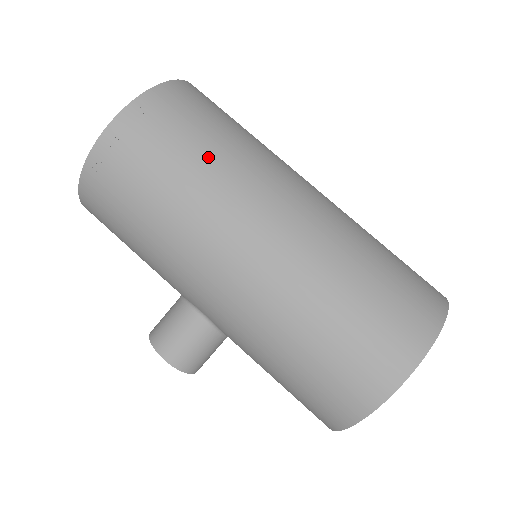
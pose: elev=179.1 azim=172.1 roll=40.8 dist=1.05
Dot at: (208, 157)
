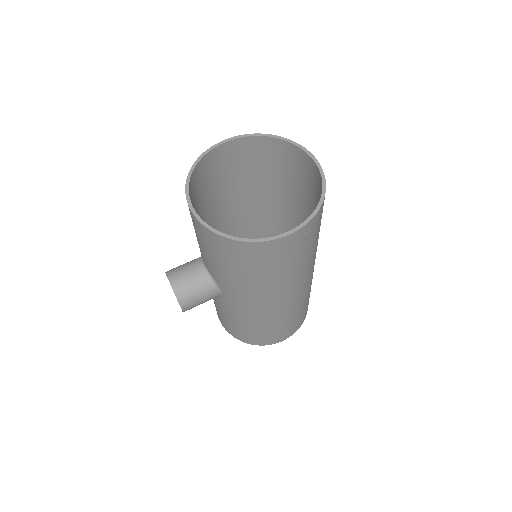
Dot at: (310, 254)
